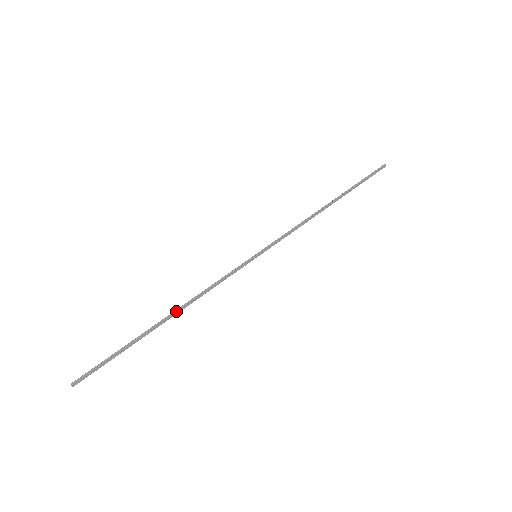
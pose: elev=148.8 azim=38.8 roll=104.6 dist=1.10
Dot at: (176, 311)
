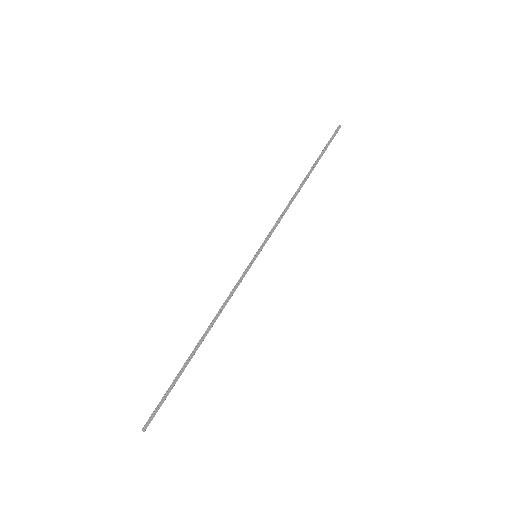
Dot at: (205, 332)
